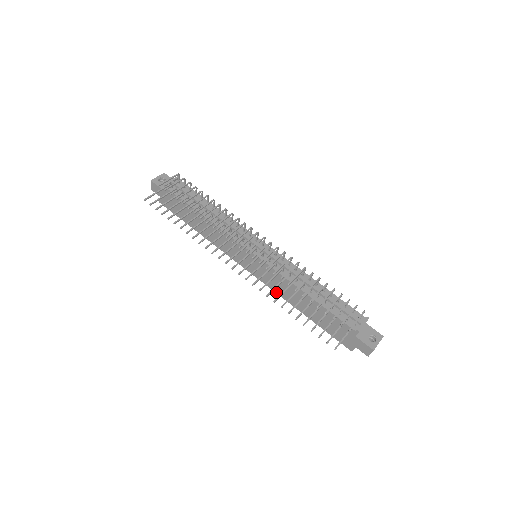
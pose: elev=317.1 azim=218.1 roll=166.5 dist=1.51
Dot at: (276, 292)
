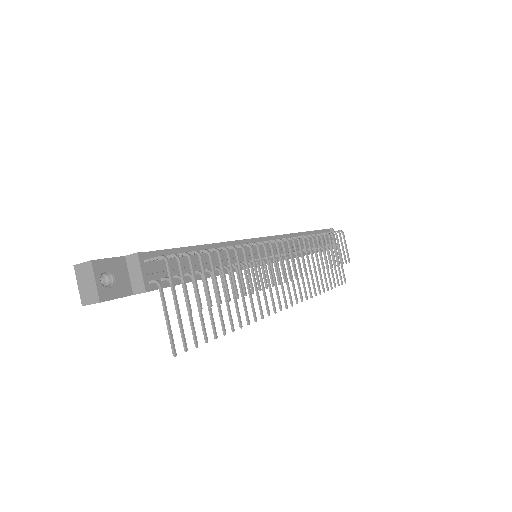
Dot at: occluded
